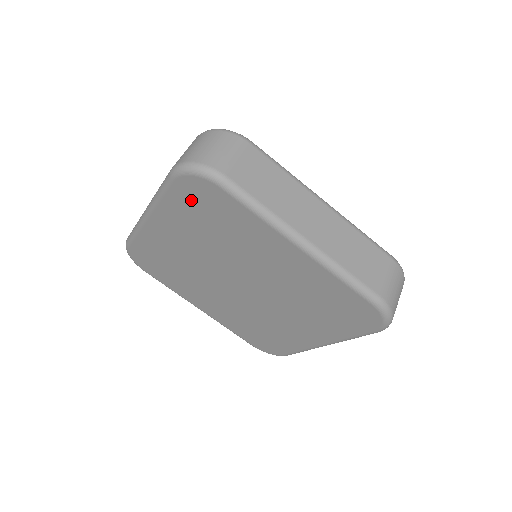
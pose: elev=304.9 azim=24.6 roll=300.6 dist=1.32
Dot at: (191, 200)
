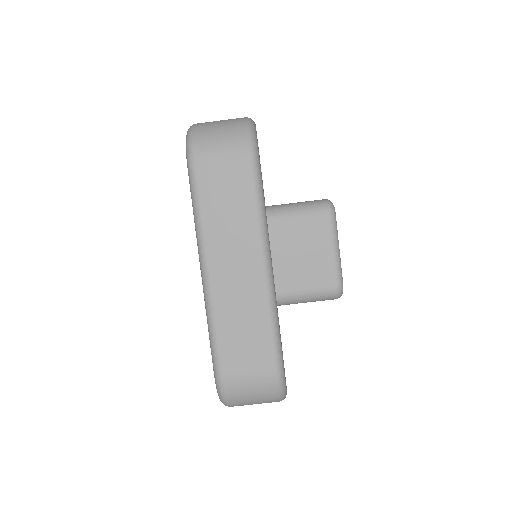
Dot at: occluded
